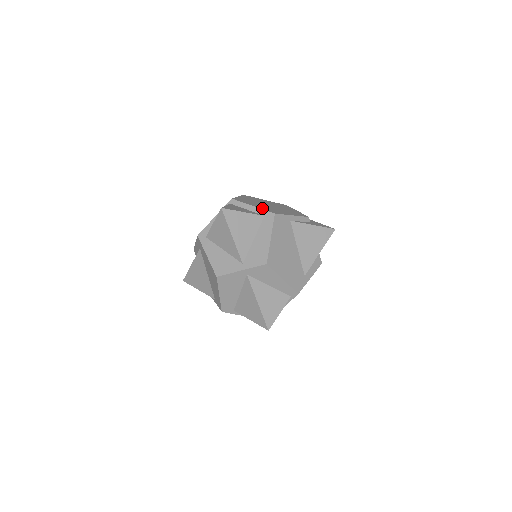
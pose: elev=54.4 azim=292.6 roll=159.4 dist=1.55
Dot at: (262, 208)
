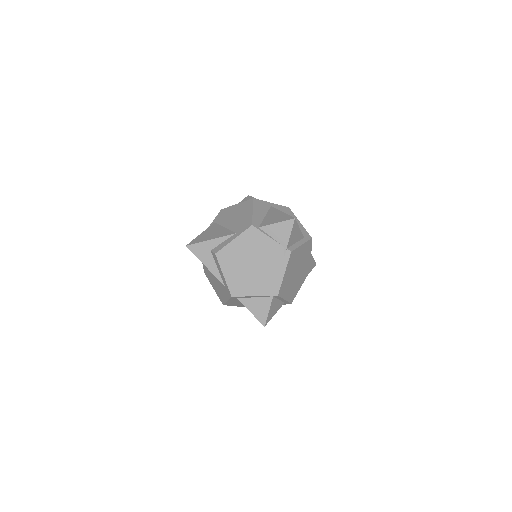
Dot at: (289, 298)
